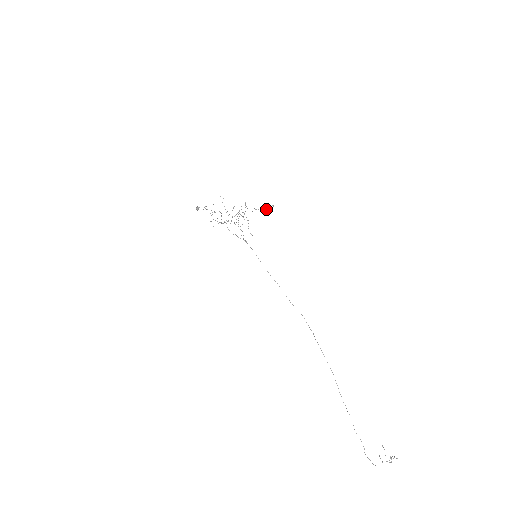
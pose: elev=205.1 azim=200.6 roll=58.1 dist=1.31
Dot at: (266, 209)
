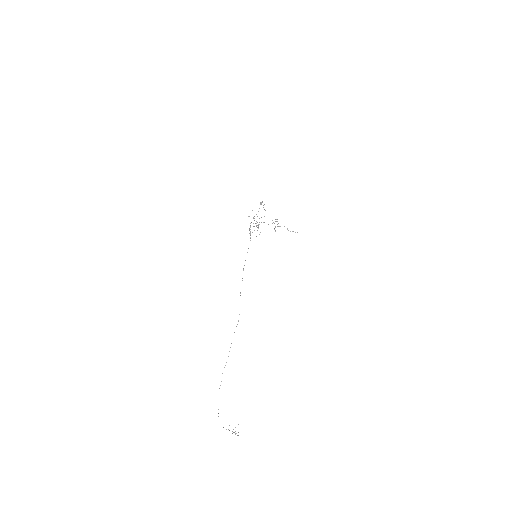
Dot at: occluded
